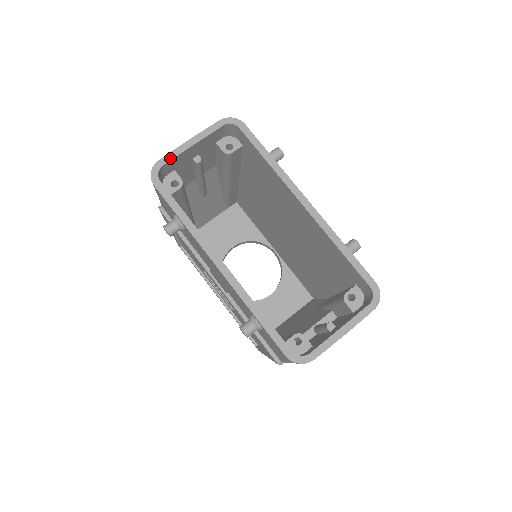
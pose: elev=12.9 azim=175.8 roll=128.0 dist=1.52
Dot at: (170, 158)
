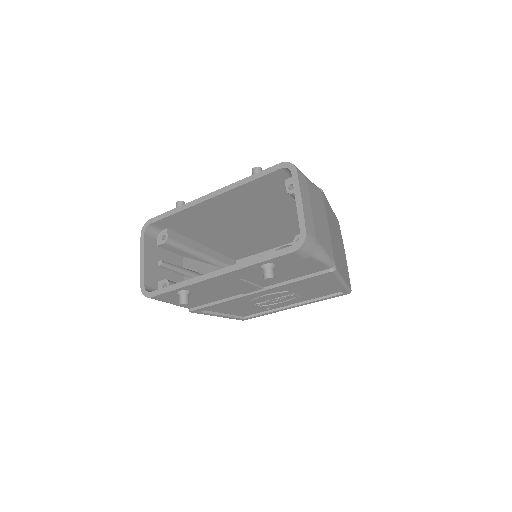
Dot at: (143, 279)
